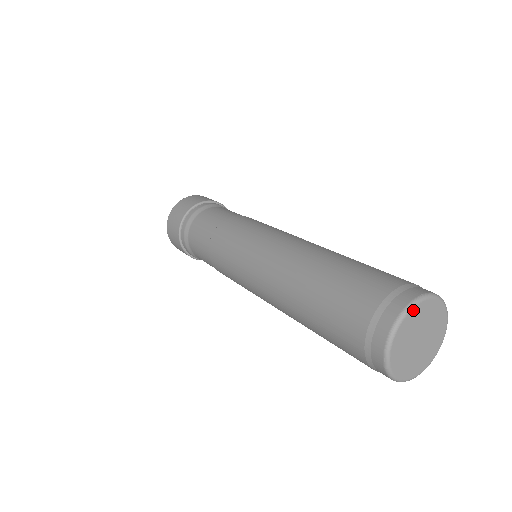
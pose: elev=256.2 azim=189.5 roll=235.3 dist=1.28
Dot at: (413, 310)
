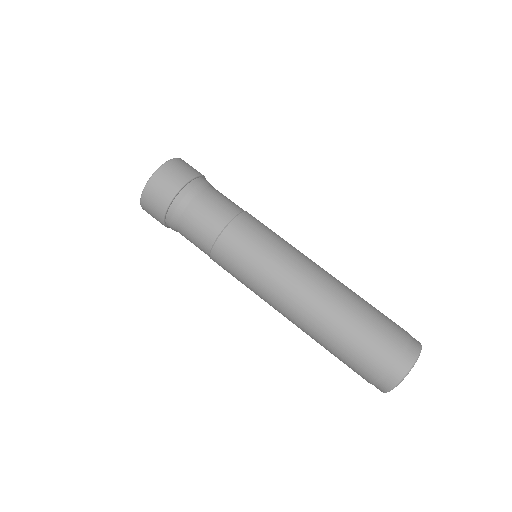
Dot at: occluded
